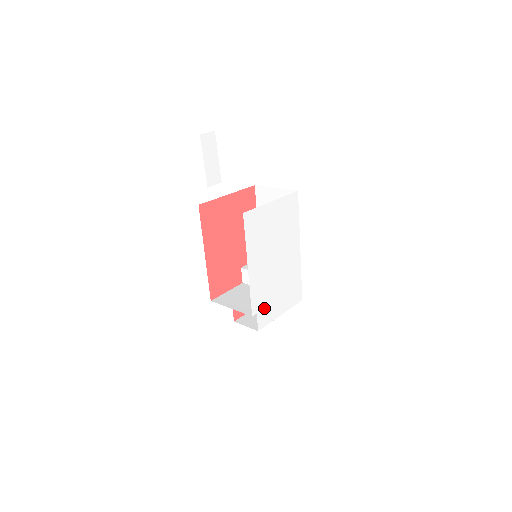
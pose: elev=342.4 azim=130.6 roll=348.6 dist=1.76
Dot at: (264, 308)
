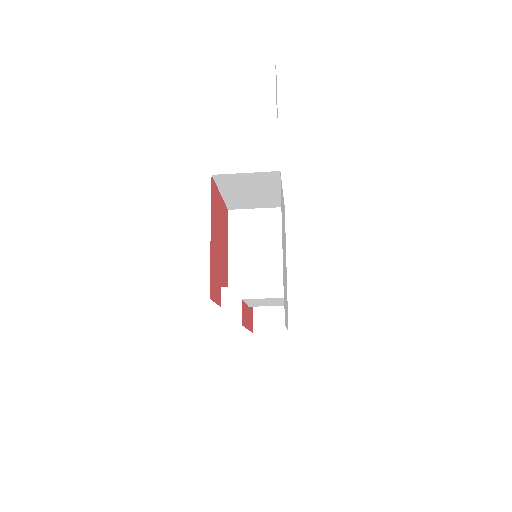
Dot at: occluded
